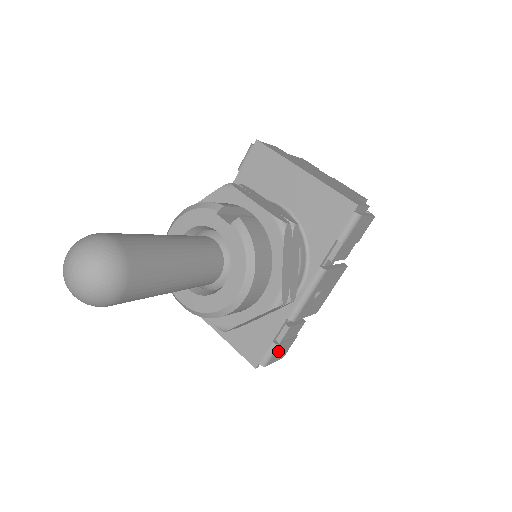
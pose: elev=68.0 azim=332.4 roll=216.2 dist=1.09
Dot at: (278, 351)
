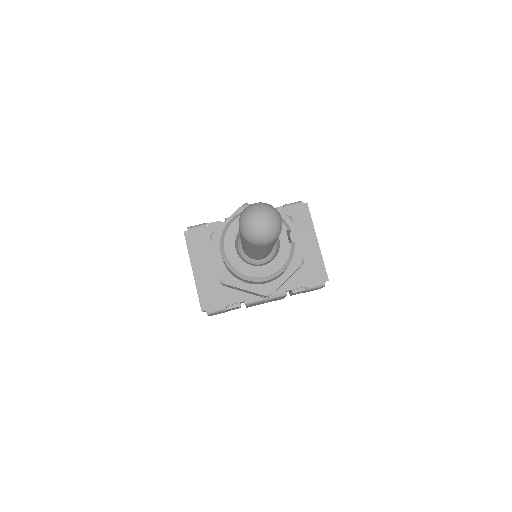
Dot at: (219, 312)
